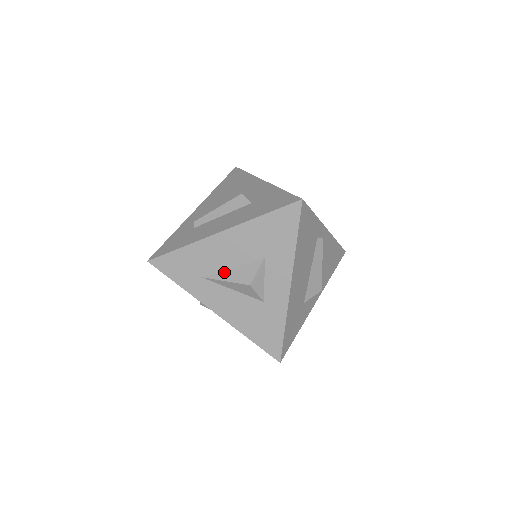
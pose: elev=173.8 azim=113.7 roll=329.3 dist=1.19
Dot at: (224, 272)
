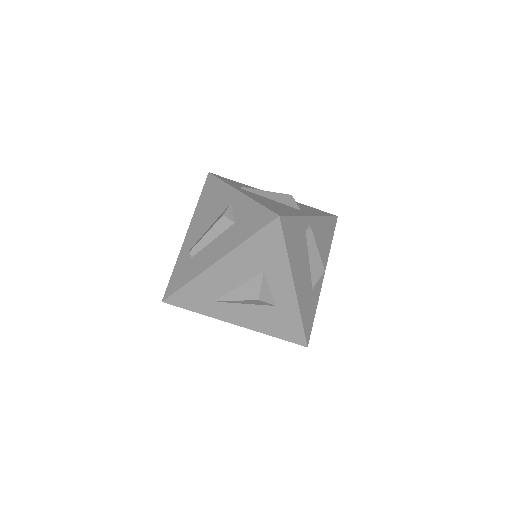
Dot at: (232, 293)
